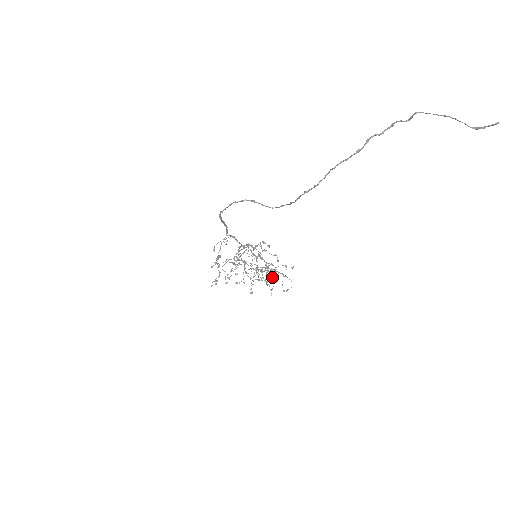
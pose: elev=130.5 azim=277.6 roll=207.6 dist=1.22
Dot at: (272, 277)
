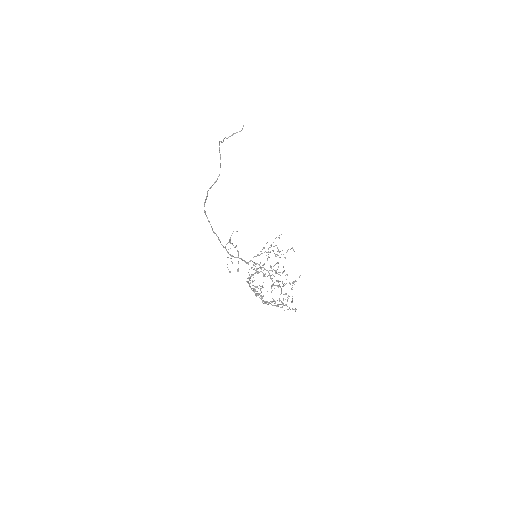
Dot at: occluded
